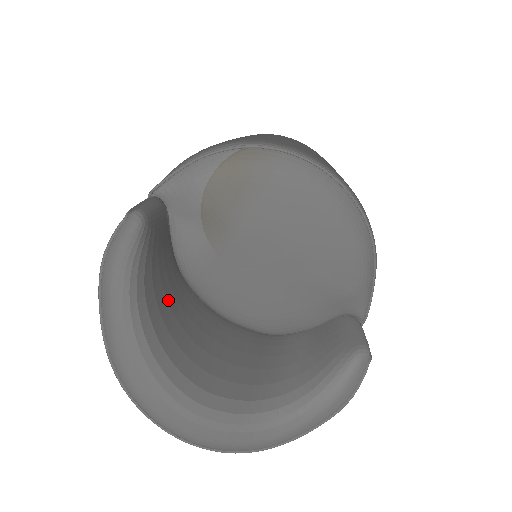
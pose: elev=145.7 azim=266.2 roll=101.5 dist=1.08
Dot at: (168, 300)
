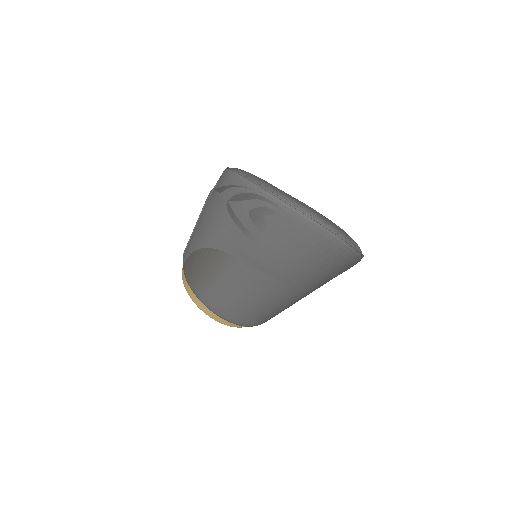
Dot at: occluded
